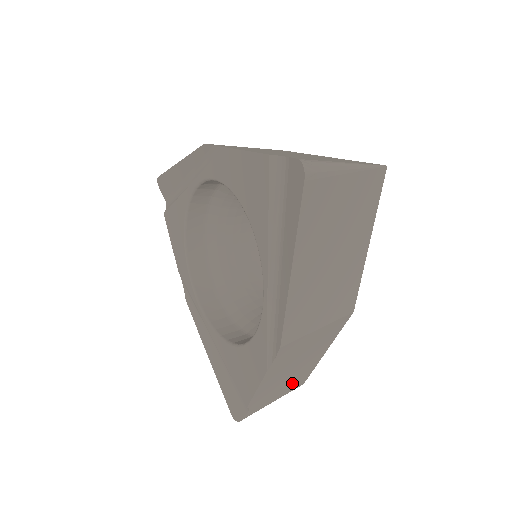
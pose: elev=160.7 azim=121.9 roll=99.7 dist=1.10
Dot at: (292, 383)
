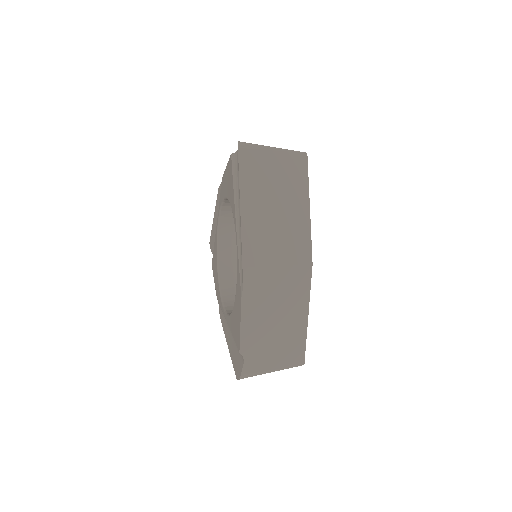
Dot at: (285, 349)
